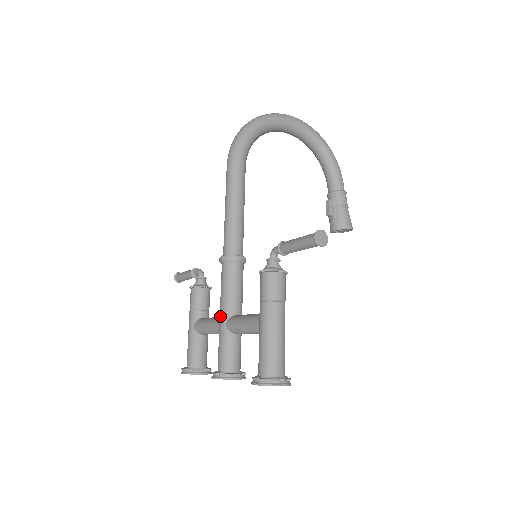
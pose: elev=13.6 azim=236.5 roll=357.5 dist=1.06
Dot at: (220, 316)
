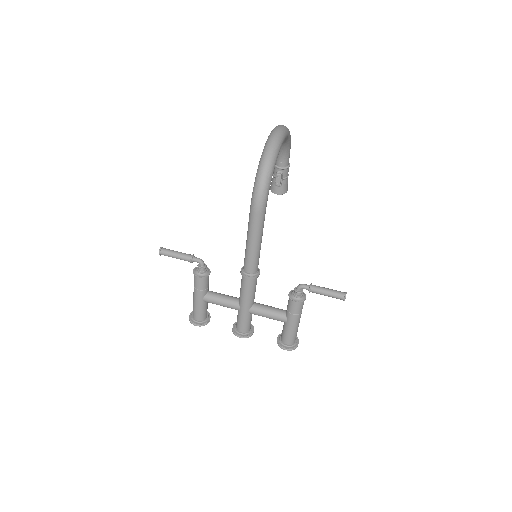
Dot at: (243, 307)
